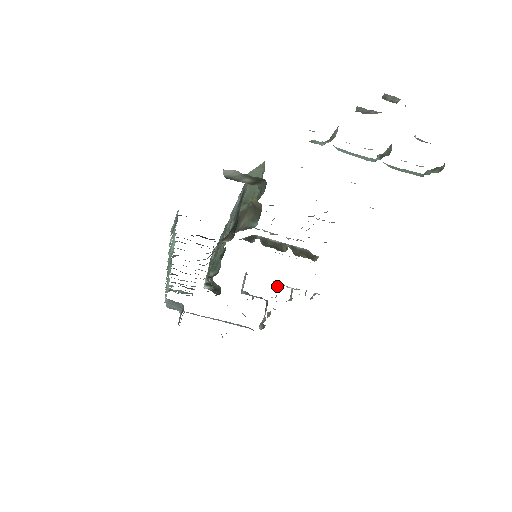
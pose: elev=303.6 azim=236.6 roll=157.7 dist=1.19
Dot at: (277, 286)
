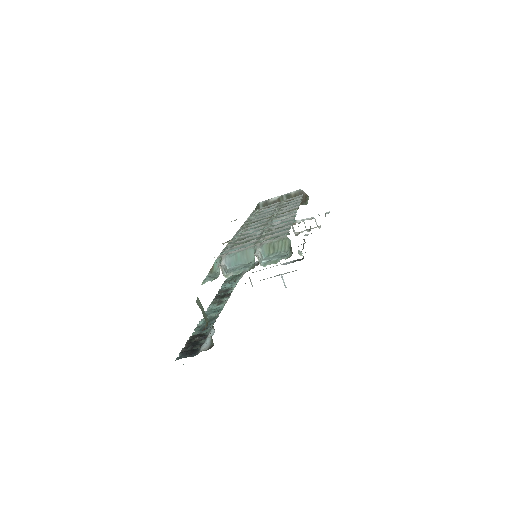
Dot at: occluded
